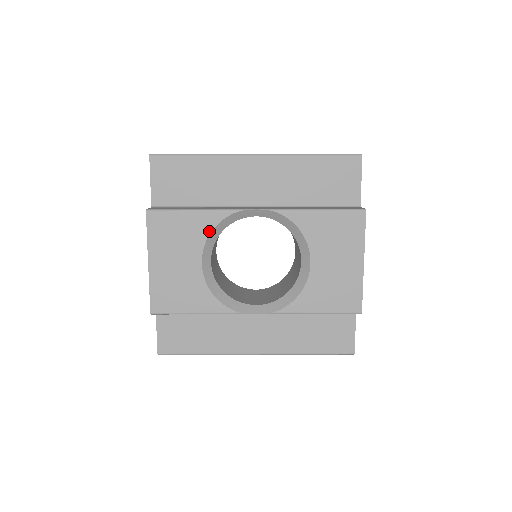
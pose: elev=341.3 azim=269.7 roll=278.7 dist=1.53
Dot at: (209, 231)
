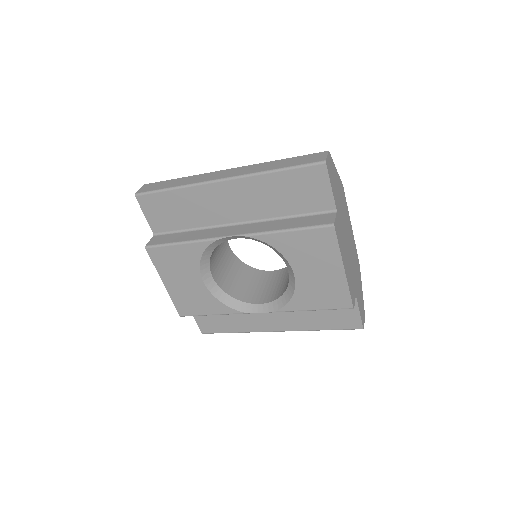
Dot at: (199, 257)
